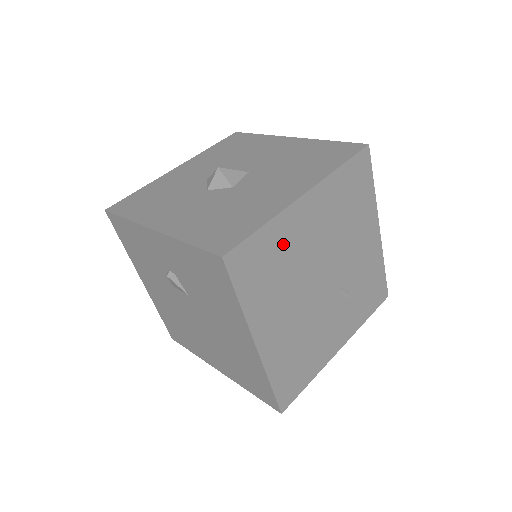
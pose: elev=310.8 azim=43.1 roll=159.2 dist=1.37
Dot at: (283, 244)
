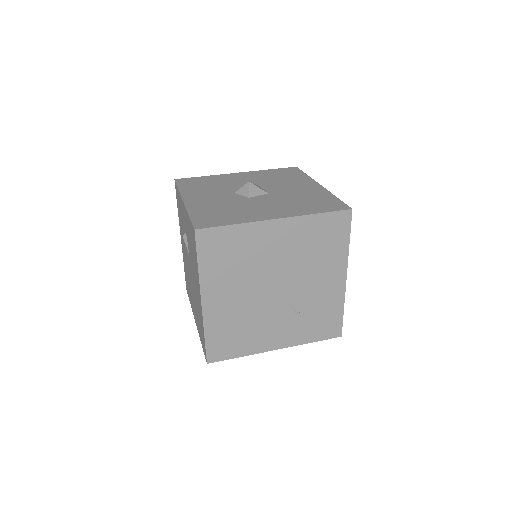
Dot at: (247, 244)
